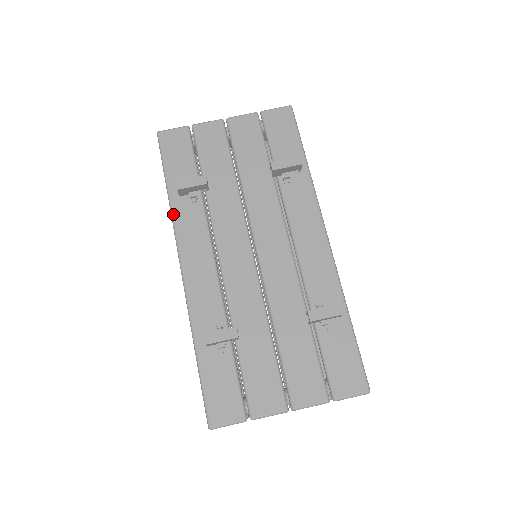
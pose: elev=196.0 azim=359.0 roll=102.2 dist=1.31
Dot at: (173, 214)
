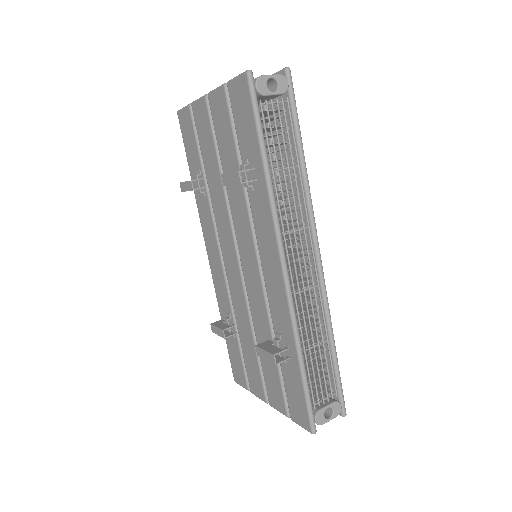
Dot at: (197, 205)
